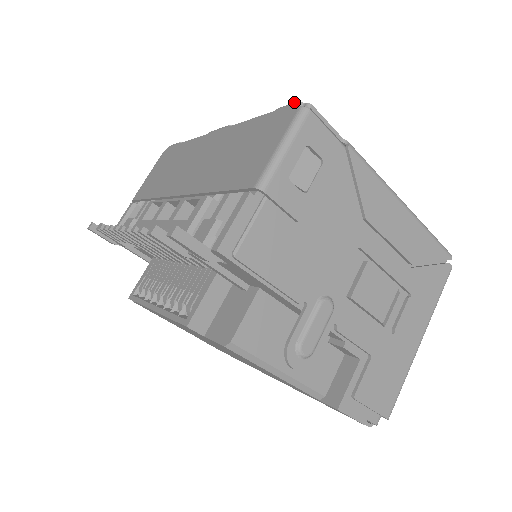
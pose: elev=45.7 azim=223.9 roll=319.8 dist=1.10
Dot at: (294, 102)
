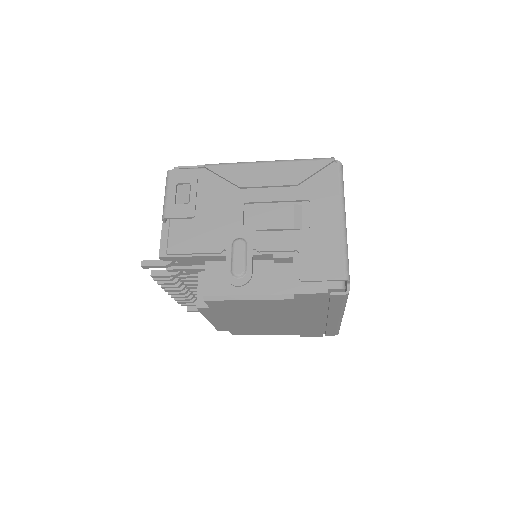
Dot at: occluded
